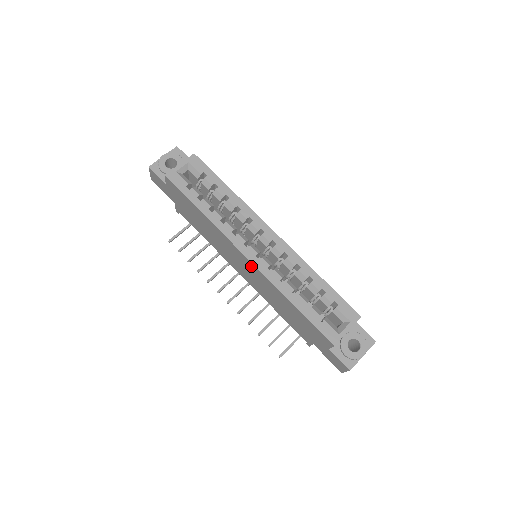
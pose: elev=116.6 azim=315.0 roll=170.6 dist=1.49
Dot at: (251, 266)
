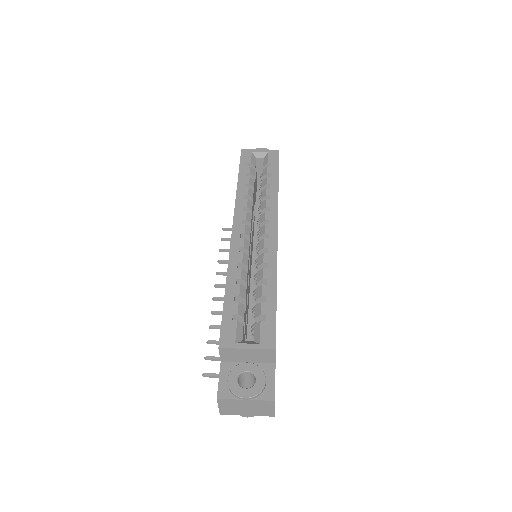
Dot at: occluded
